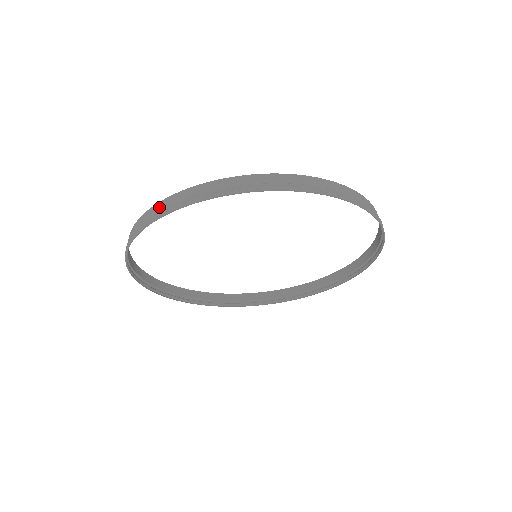
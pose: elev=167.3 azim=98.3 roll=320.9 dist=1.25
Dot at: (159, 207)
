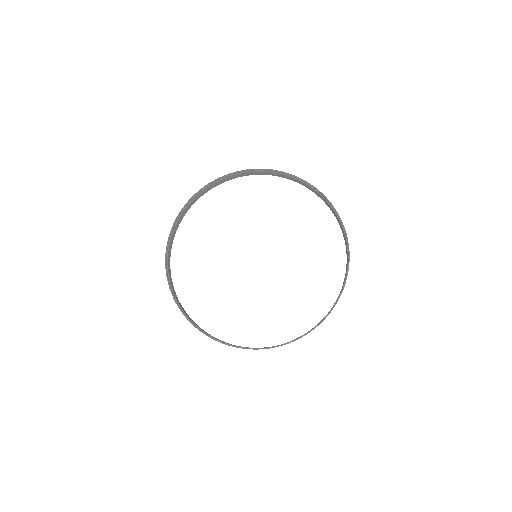
Dot at: (196, 199)
